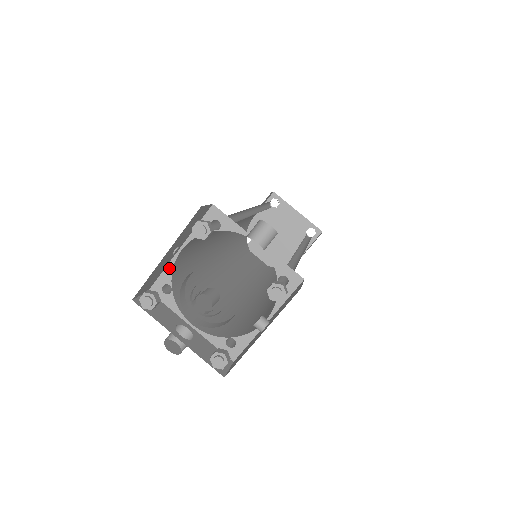
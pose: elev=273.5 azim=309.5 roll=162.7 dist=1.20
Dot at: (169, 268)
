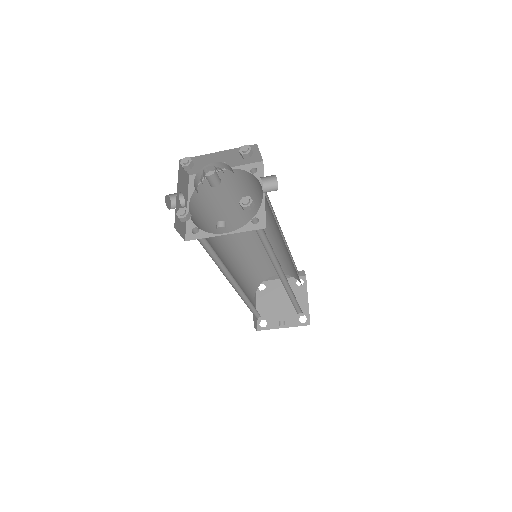
Dot at: (211, 173)
